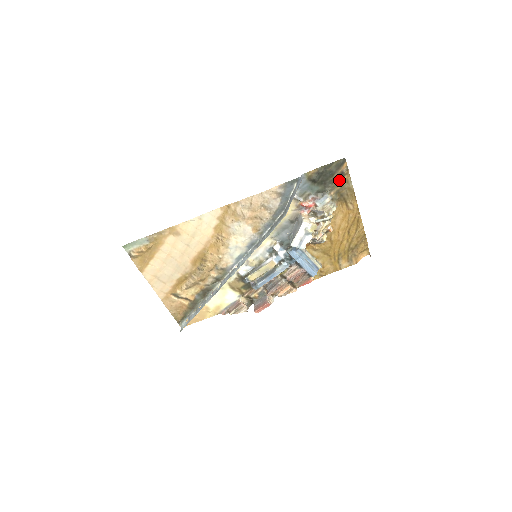
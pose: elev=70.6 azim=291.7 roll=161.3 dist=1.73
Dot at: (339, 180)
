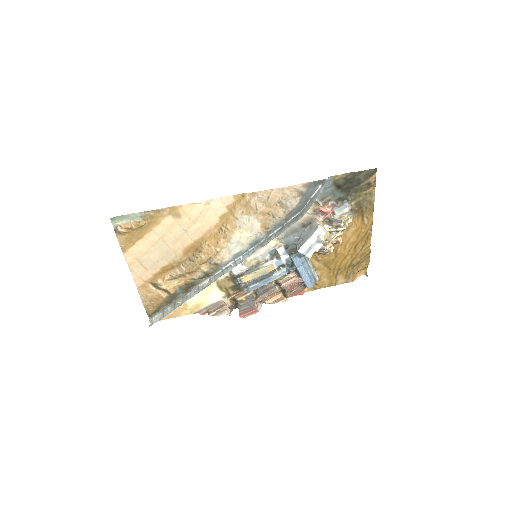
Dot at: (363, 191)
